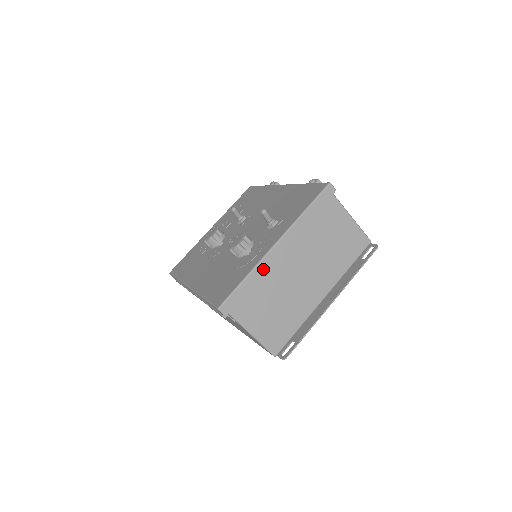
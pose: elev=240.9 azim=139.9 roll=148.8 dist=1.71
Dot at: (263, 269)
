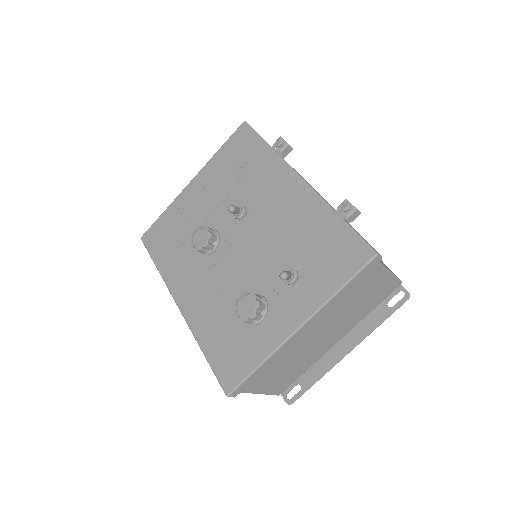
Dot at: (280, 353)
